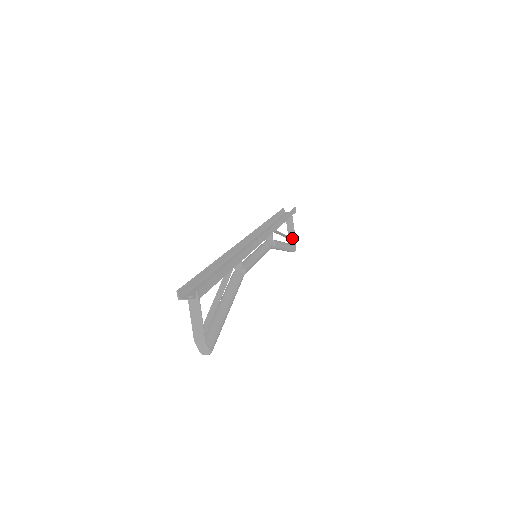
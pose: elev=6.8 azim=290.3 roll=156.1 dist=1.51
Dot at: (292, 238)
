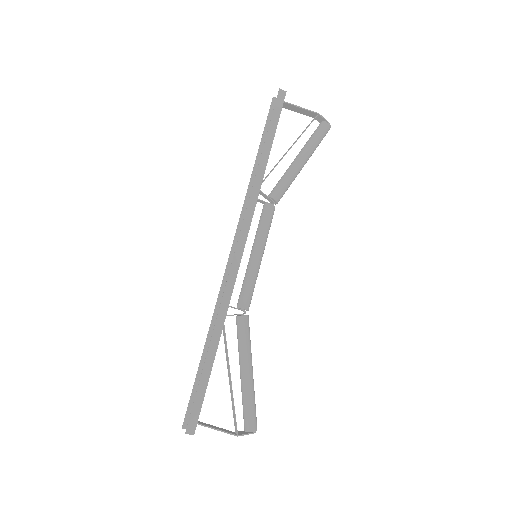
Dot at: (311, 122)
